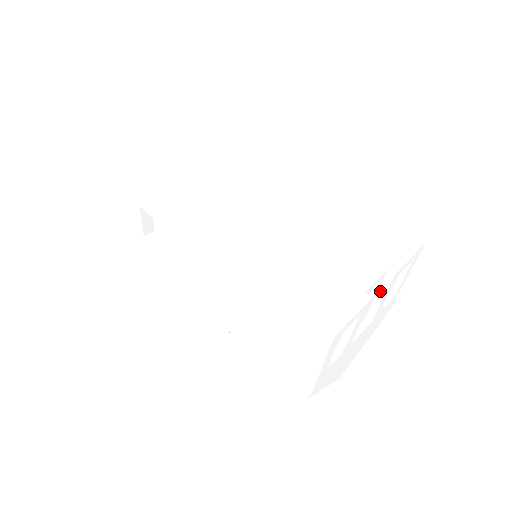
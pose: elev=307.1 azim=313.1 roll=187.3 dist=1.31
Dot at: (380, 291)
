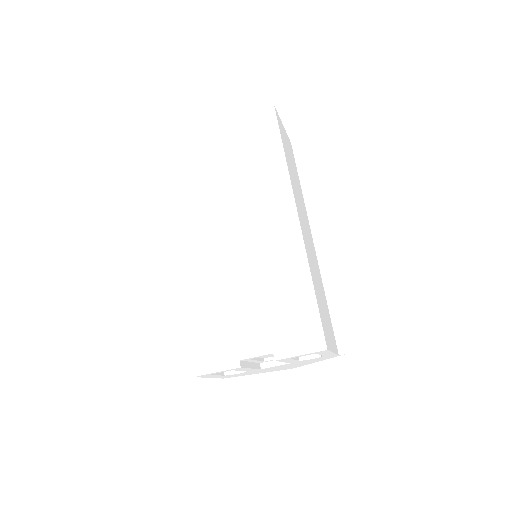
Dot at: occluded
